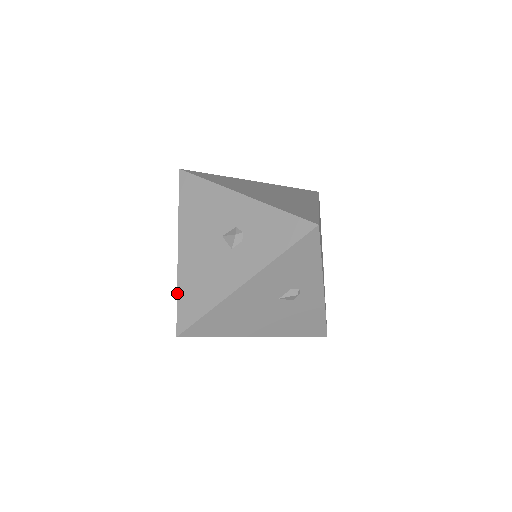
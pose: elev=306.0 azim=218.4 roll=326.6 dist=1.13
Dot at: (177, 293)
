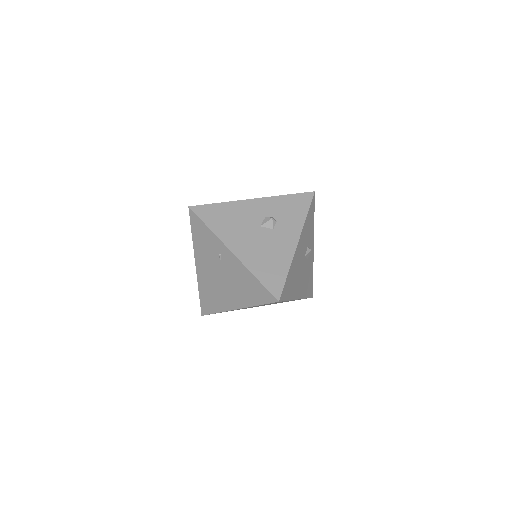
Dot at: (255, 276)
